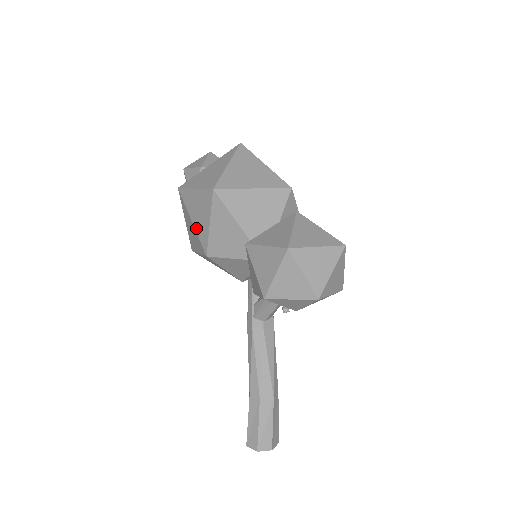
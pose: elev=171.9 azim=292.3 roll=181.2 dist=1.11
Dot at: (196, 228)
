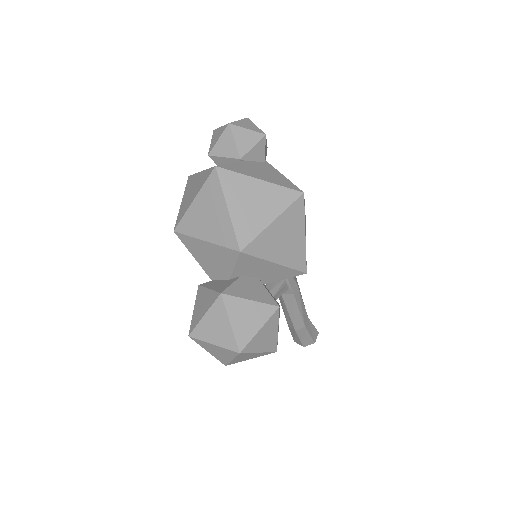
Dot at: occluded
